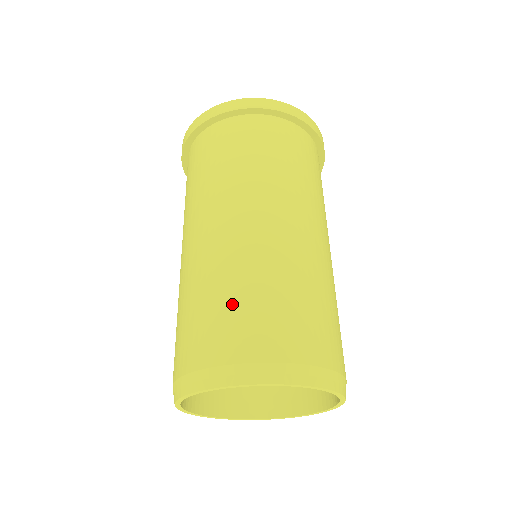
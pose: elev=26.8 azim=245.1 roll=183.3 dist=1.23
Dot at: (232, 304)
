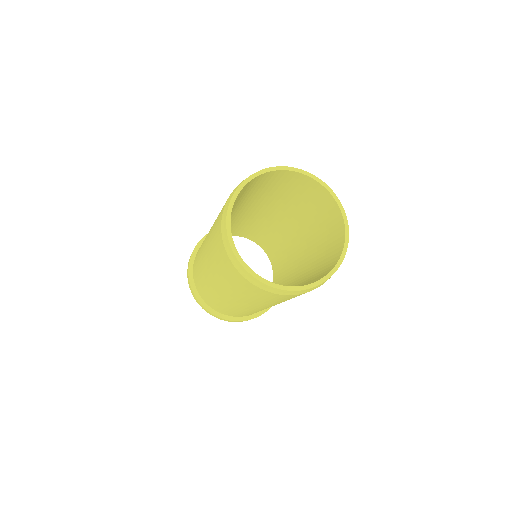
Dot at: occluded
